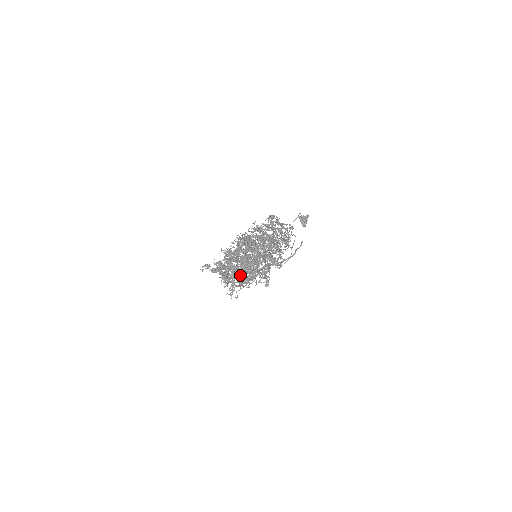
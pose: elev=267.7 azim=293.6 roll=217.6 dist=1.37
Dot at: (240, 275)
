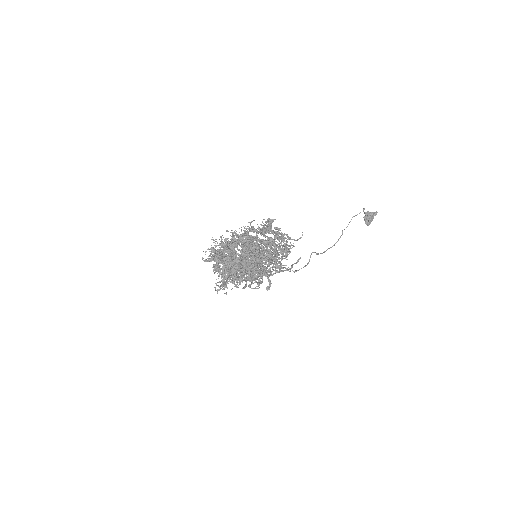
Dot at: occluded
